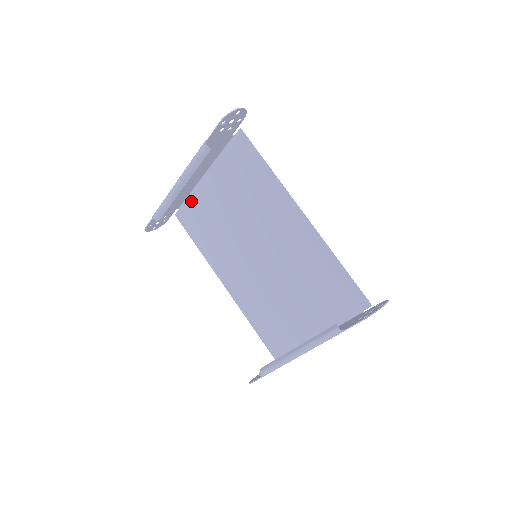
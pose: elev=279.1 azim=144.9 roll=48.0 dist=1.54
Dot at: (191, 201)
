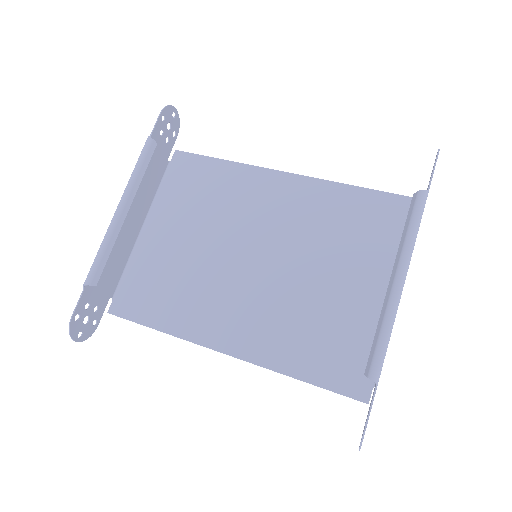
Dot at: (131, 272)
